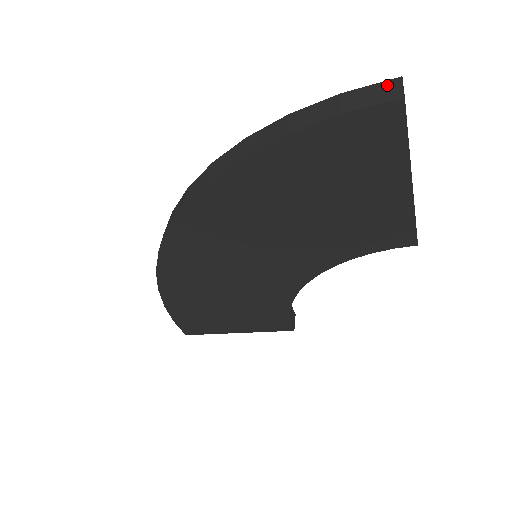
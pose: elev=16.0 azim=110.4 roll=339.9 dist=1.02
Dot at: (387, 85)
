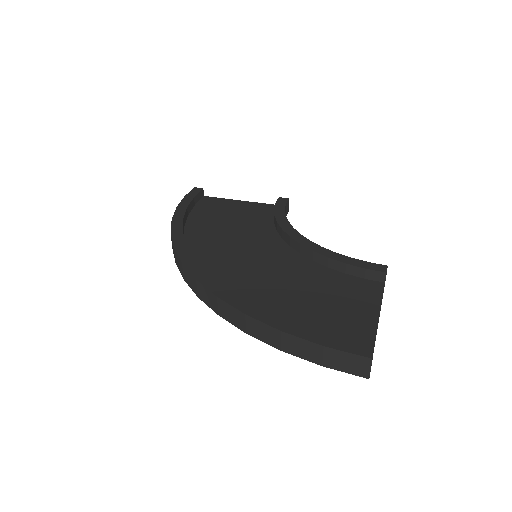
Dot at: (359, 361)
